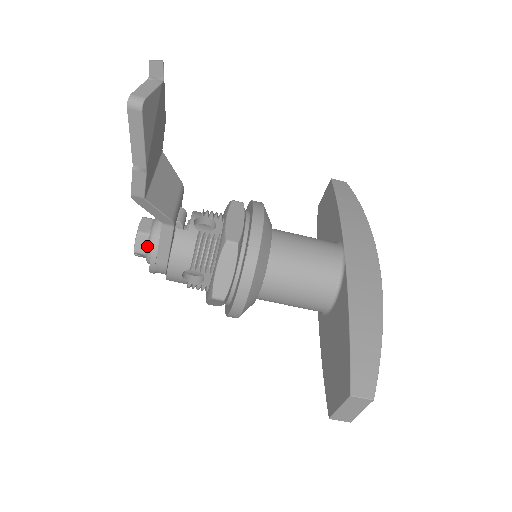
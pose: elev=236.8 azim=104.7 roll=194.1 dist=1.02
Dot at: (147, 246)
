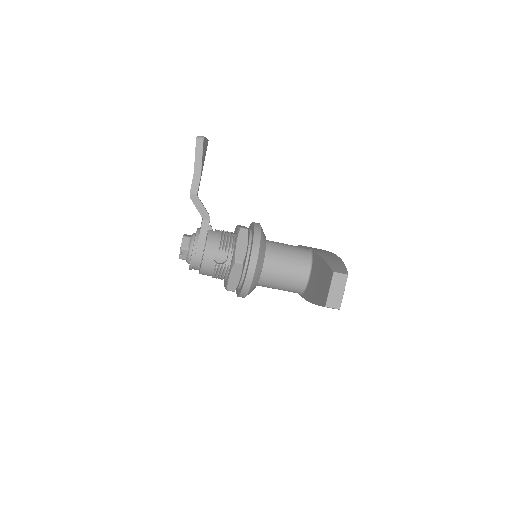
Dot at: (190, 243)
